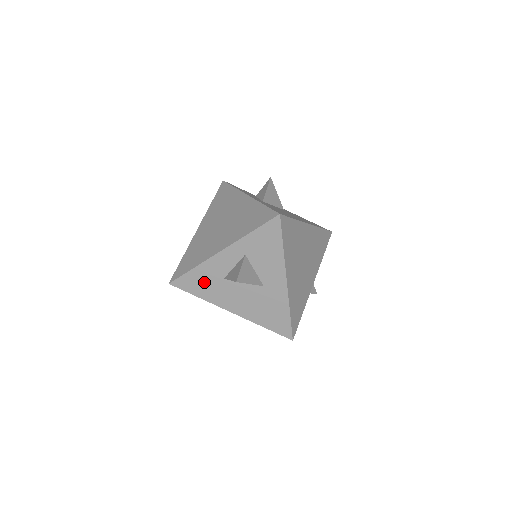
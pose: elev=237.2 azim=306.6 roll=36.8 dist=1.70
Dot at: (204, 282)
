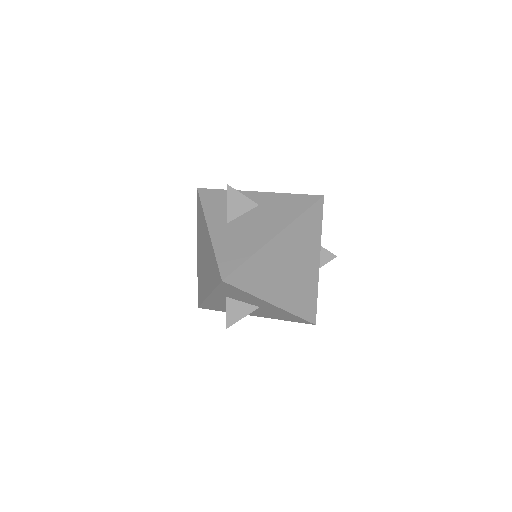
Dot at: (218, 307)
